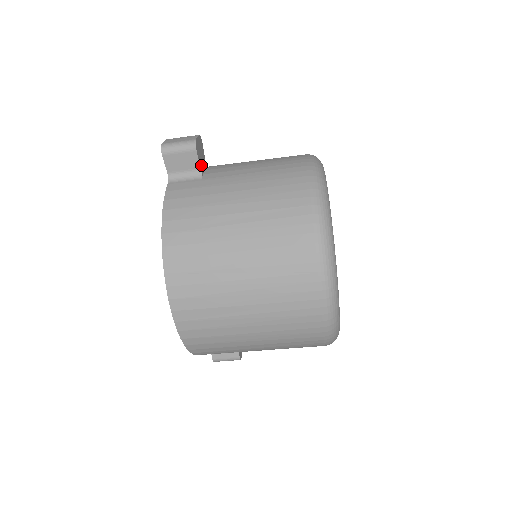
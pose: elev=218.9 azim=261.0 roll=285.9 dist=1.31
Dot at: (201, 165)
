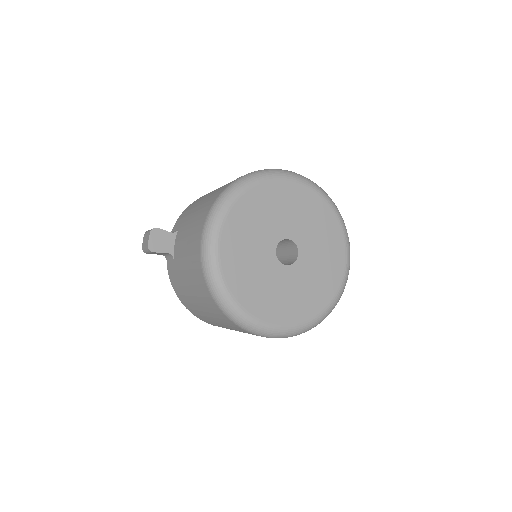
Dot at: (167, 249)
